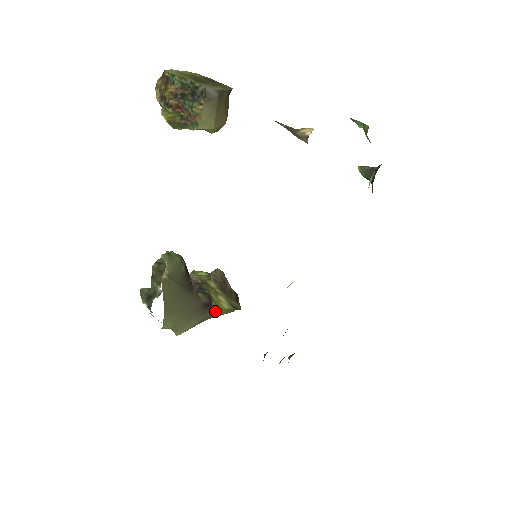
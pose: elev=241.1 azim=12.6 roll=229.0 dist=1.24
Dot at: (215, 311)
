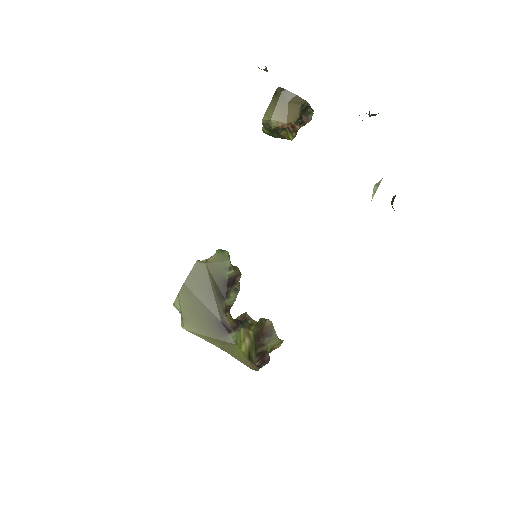
Dot at: (231, 344)
